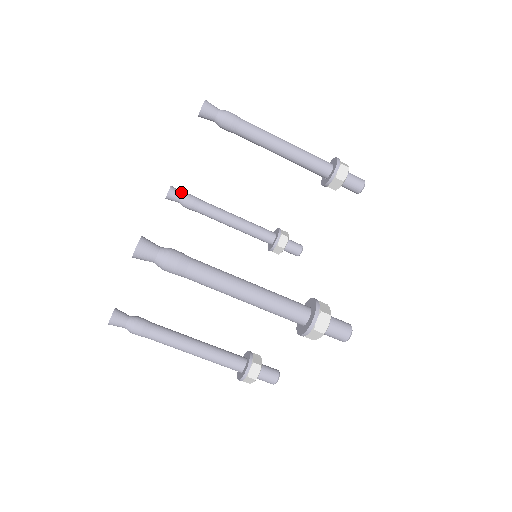
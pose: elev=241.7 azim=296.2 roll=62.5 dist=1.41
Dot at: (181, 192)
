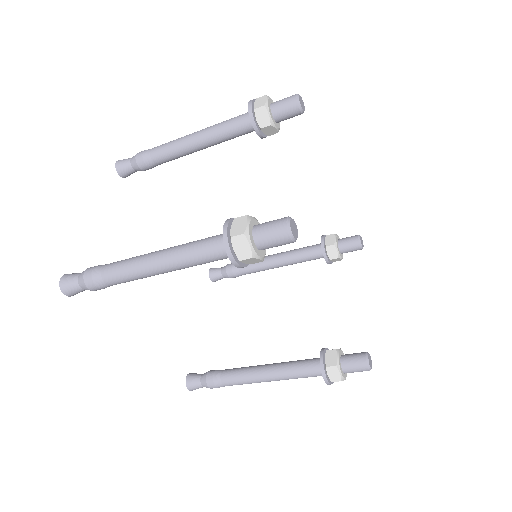
Dot at: (129, 166)
